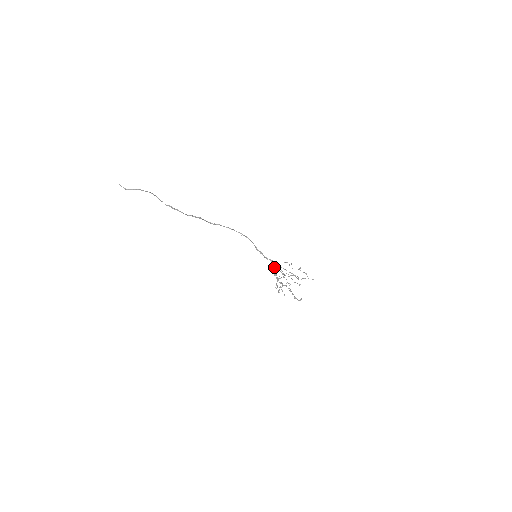
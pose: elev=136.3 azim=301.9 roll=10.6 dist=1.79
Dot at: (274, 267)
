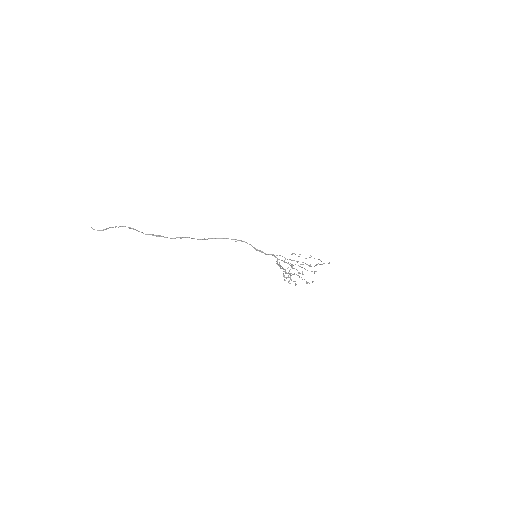
Dot at: occluded
